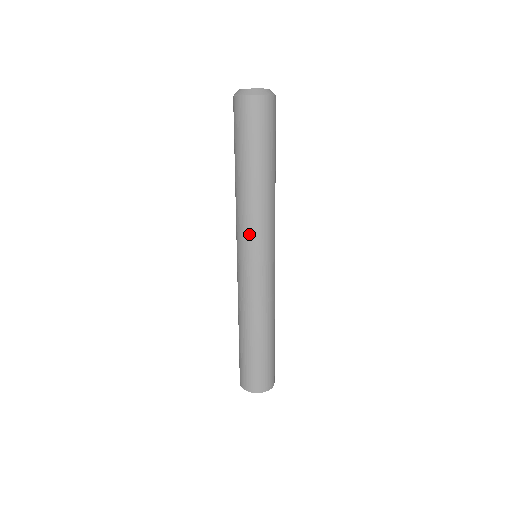
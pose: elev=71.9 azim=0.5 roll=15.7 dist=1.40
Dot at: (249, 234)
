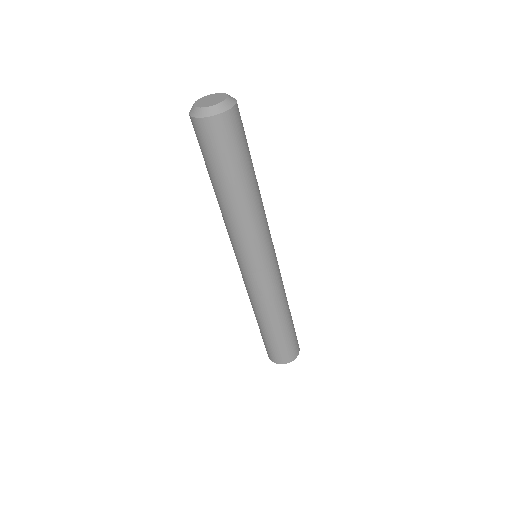
Dot at: (261, 241)
